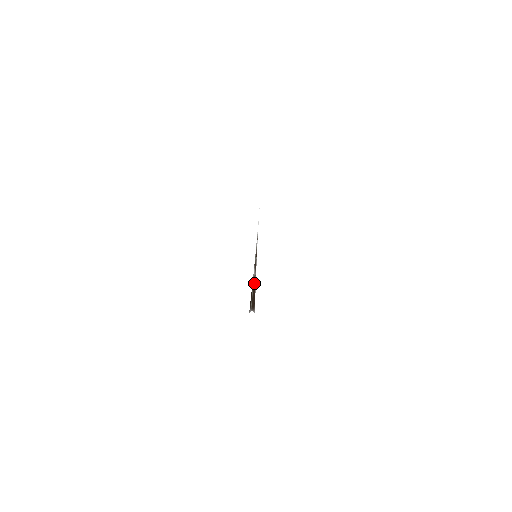
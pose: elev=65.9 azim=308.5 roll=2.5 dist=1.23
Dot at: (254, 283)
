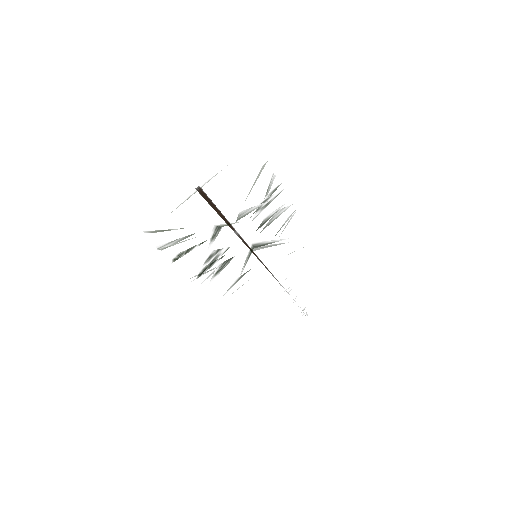
Dot at: (225, 218)
